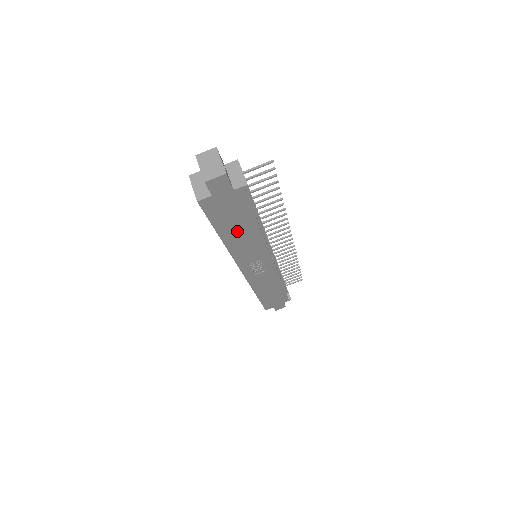
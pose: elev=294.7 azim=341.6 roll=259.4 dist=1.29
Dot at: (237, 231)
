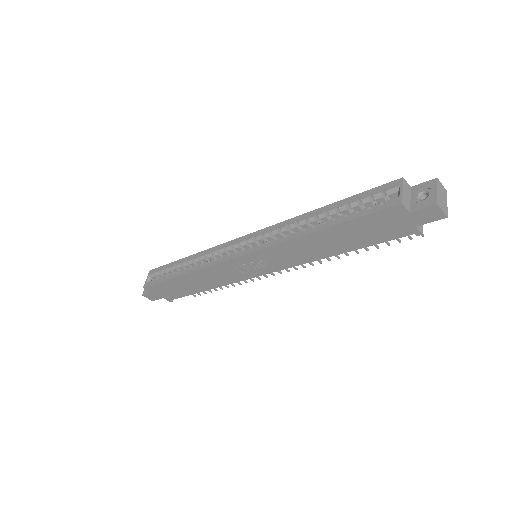
Dot at: (333, 240)
